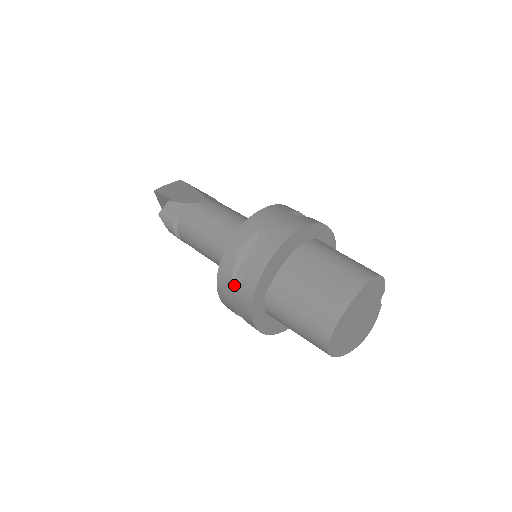
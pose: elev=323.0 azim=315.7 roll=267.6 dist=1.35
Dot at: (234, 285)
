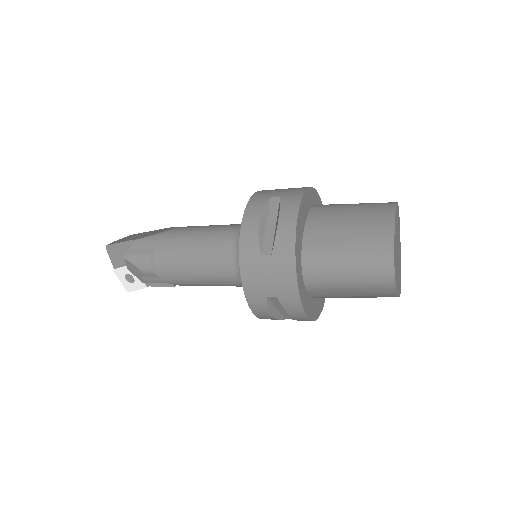
Dot at: (265, 256)
